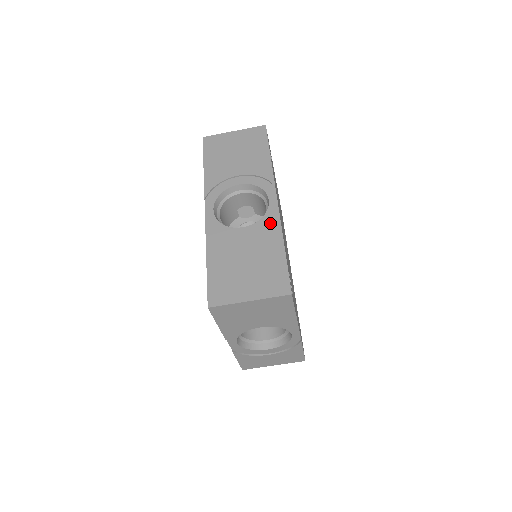
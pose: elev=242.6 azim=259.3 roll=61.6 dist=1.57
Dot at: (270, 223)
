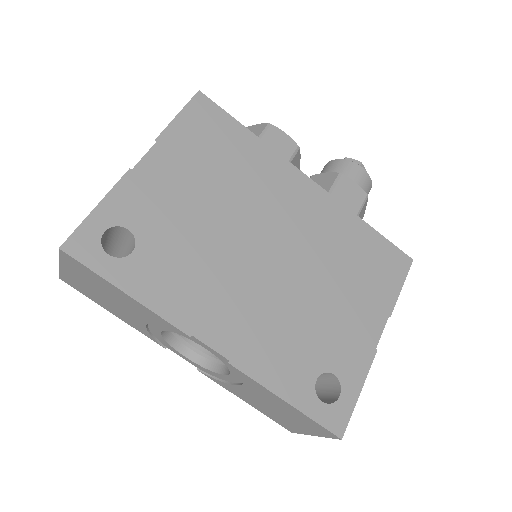
Dot at: (242, 377)
